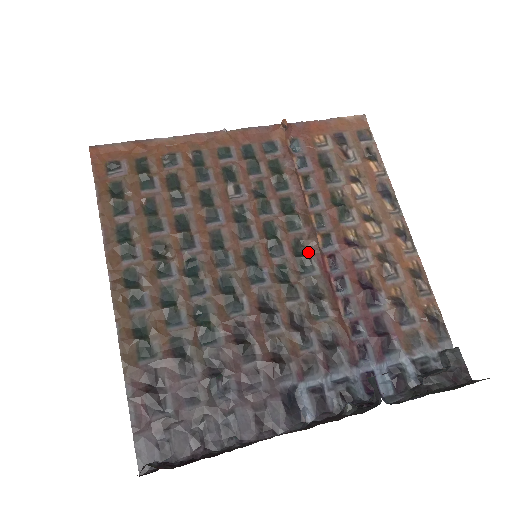
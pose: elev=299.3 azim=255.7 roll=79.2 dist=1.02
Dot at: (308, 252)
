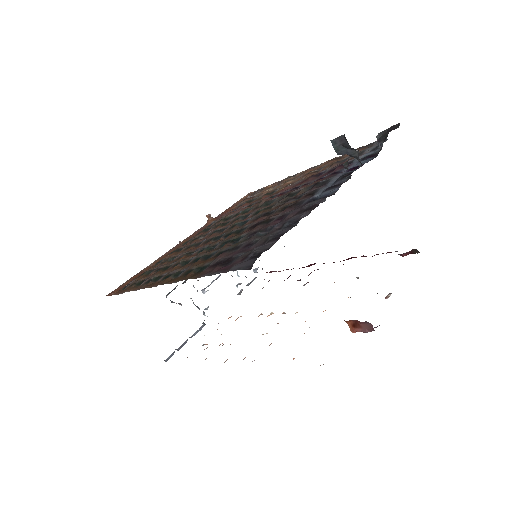
Dot at: (265, 203)
